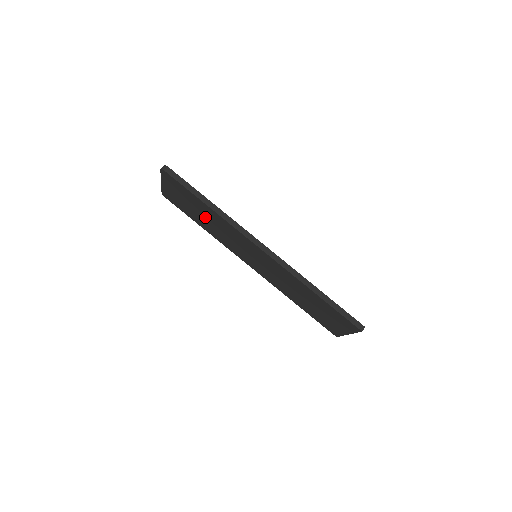
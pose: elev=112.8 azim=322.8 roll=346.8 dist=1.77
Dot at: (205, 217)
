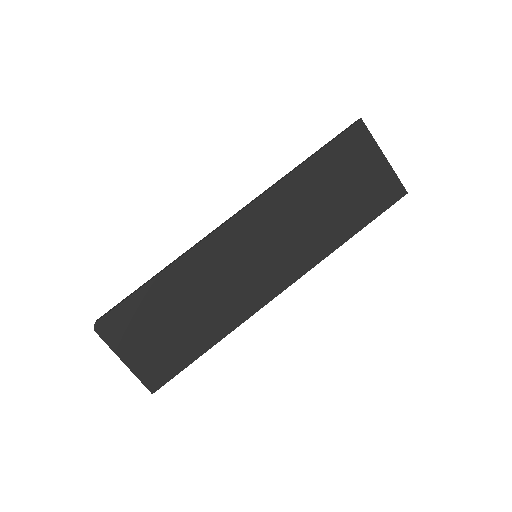
Dot at: (185, 309)
